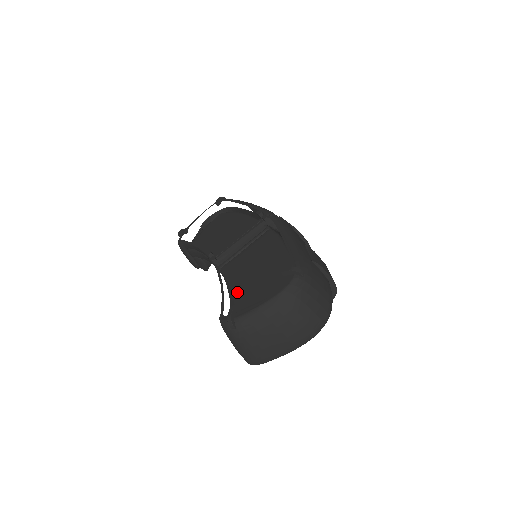
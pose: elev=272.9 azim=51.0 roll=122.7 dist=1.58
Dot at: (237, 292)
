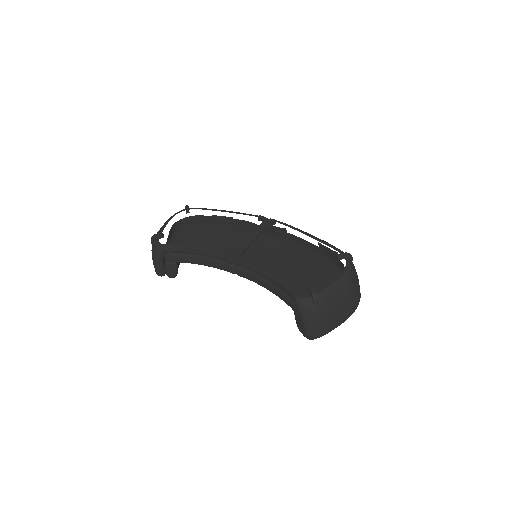
Dot at: (281, 280)
